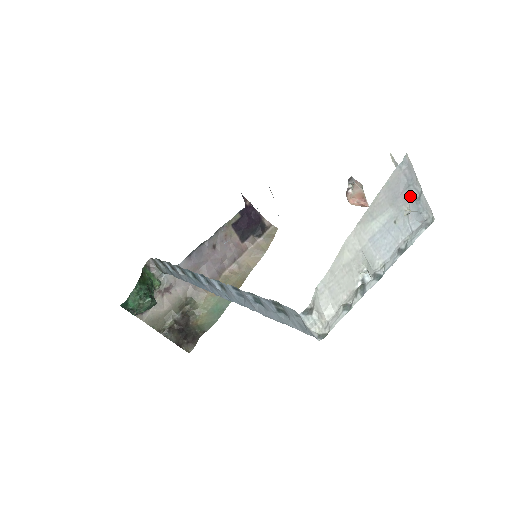
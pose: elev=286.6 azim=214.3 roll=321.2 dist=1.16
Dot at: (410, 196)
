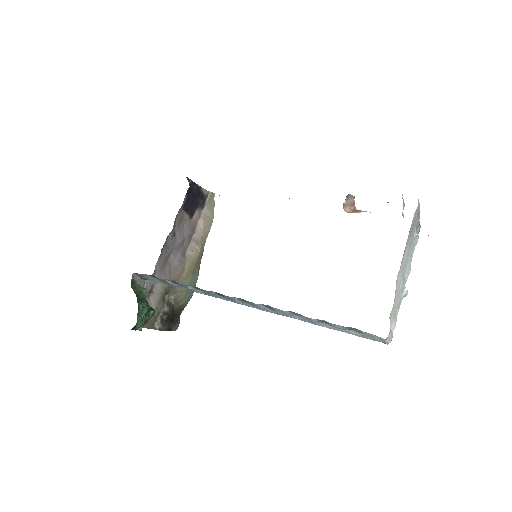
Dot at: (416, 223)
